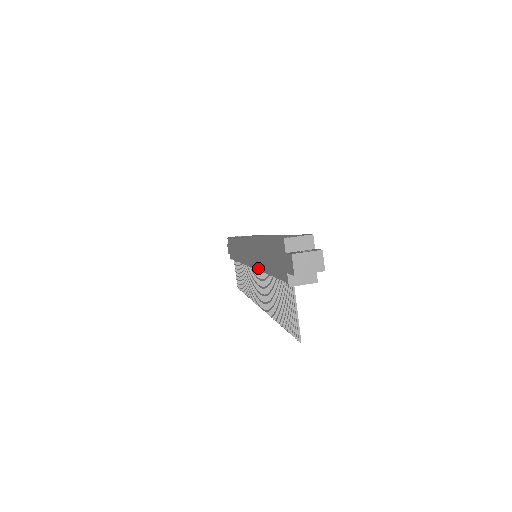
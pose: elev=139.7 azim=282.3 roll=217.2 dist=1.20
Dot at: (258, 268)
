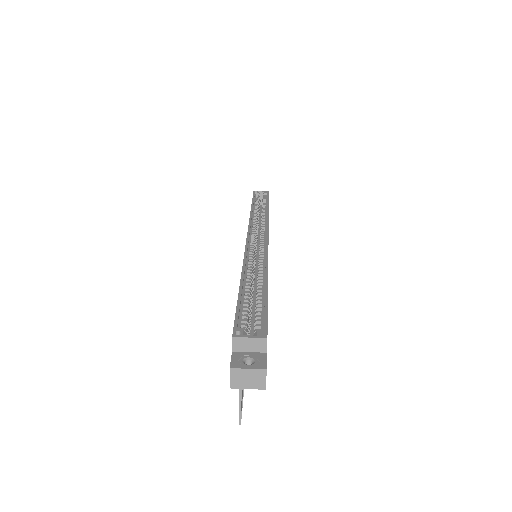
Dot at: occluded
